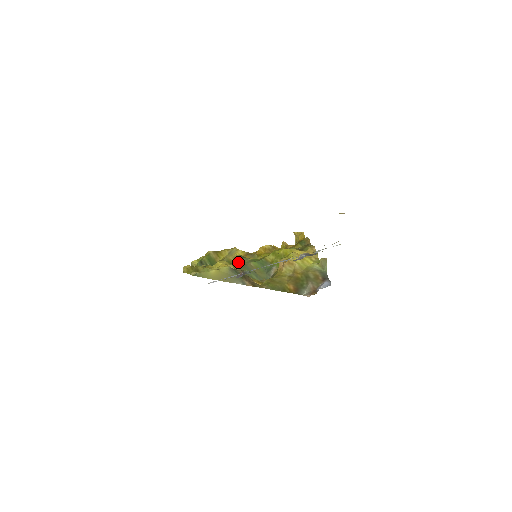
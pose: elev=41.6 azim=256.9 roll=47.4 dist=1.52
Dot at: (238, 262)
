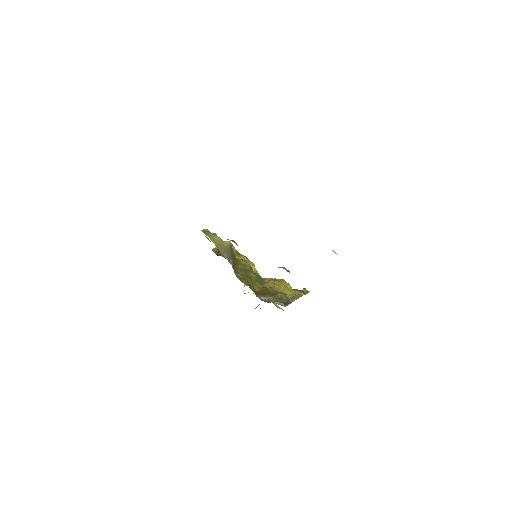
Dot at: (244, 267)
